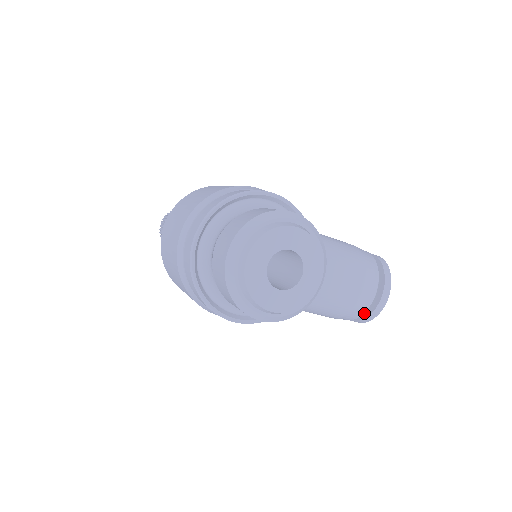
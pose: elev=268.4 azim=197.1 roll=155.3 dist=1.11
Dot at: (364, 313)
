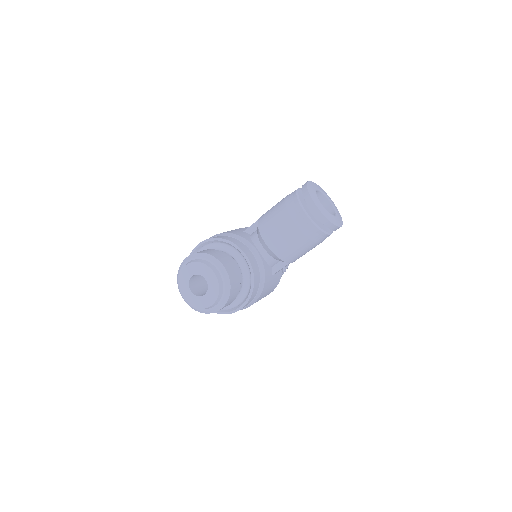
Dot at: (325, 224)
